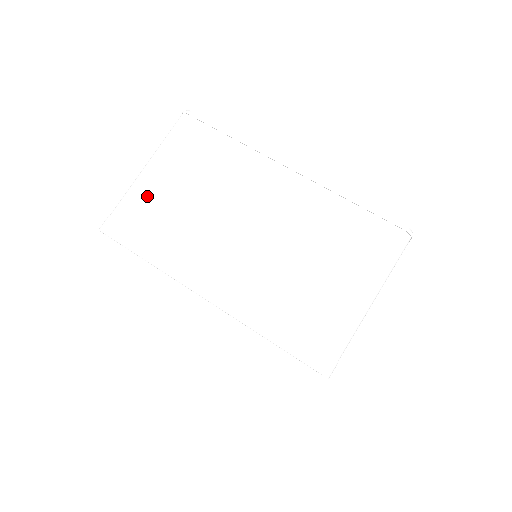
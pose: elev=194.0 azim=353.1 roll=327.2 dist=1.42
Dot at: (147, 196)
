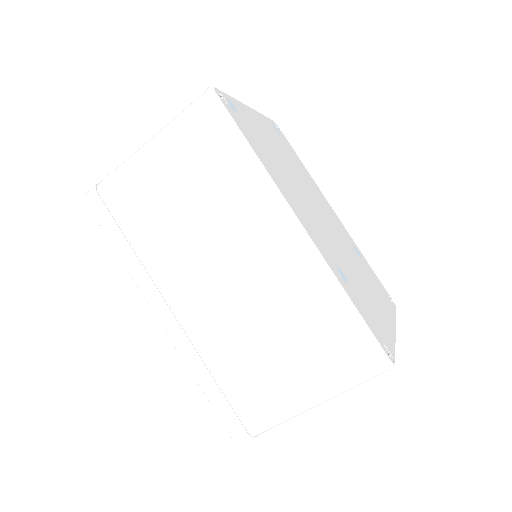
Dot at: (137, 184)
